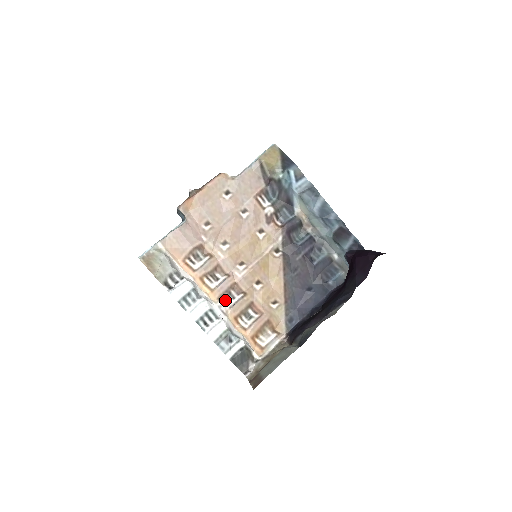
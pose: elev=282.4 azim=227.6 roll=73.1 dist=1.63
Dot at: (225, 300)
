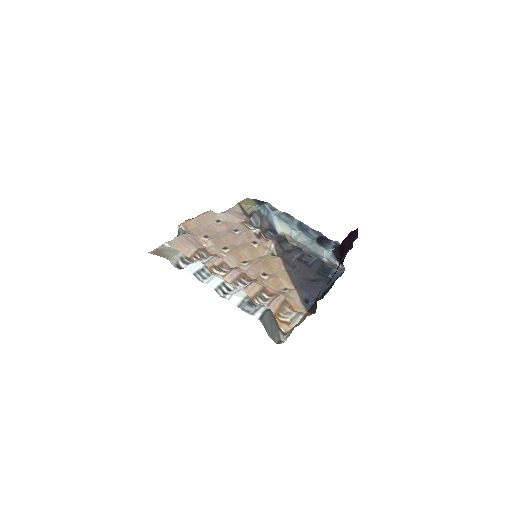
Dot at: occluded
